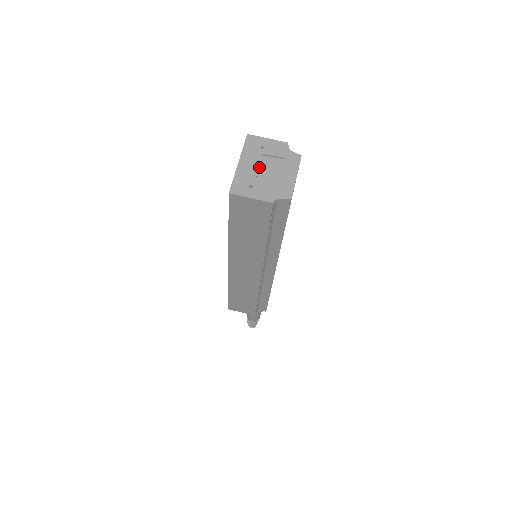
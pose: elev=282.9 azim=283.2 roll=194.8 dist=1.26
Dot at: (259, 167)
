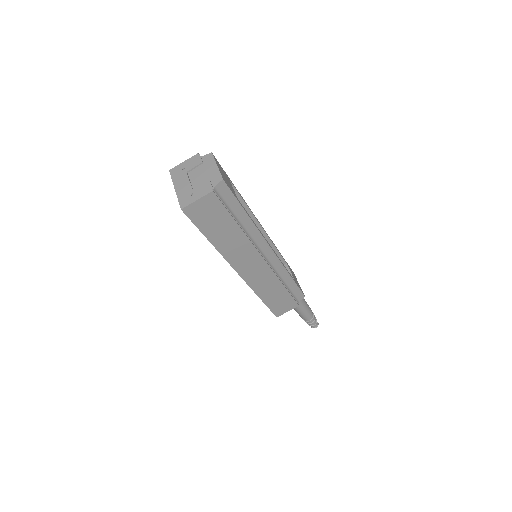
Dot at: (190, 181)
